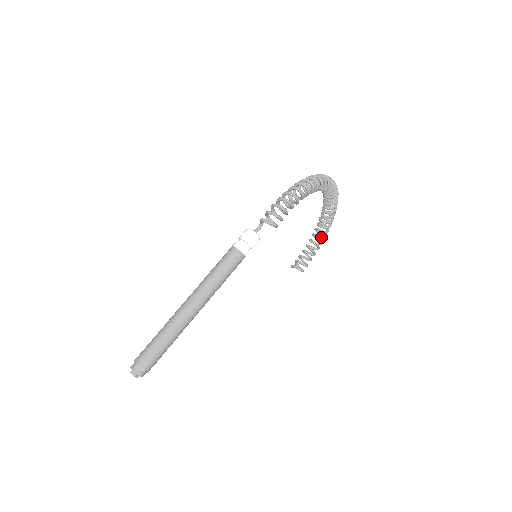
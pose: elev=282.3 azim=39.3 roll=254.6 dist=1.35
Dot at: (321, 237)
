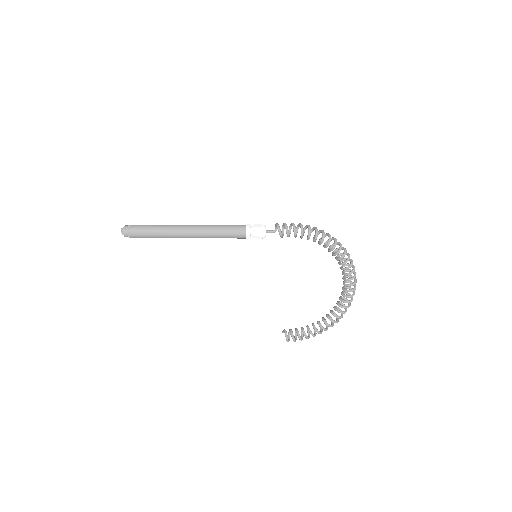
Dot at: (321, 325)
